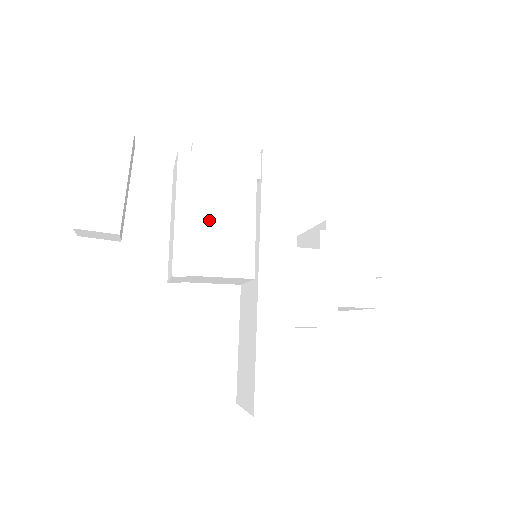
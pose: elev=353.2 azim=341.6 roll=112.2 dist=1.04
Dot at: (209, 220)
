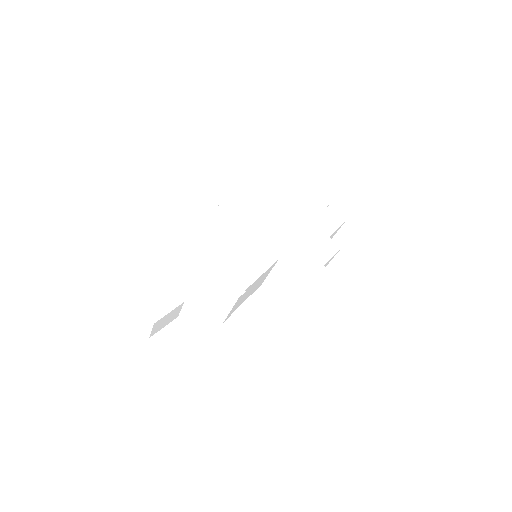
Dot at: (221, 249)
